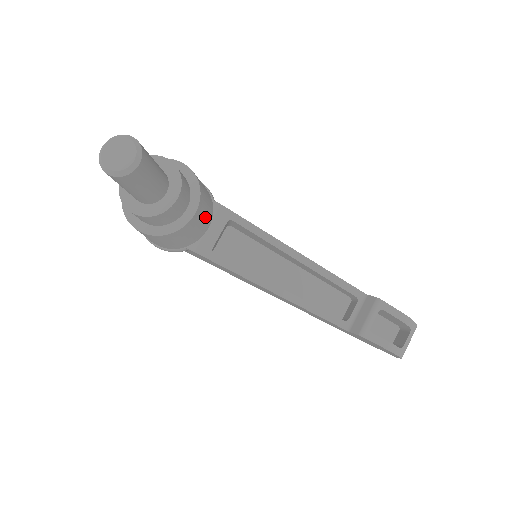
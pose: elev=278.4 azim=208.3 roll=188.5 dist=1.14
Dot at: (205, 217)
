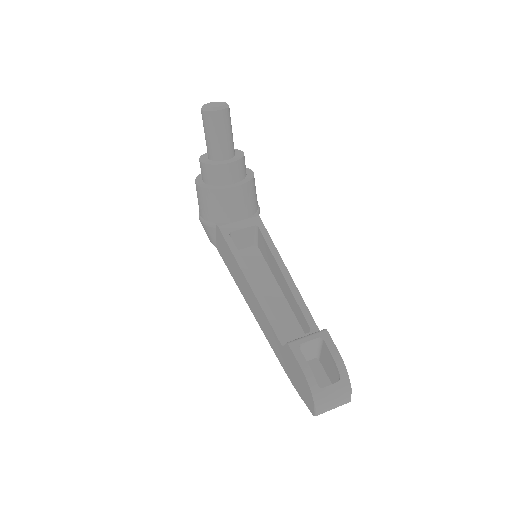
Dot at: (241, 206)
